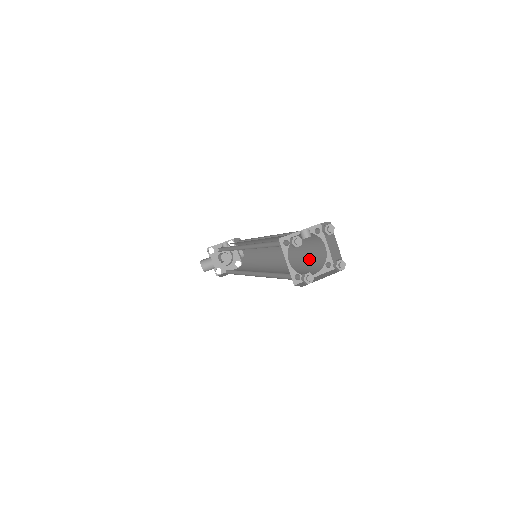
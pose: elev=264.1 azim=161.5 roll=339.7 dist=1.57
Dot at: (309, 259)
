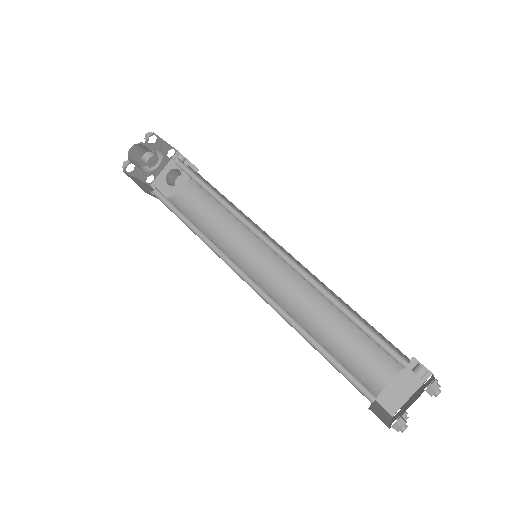
Dot at: (349, 356)
